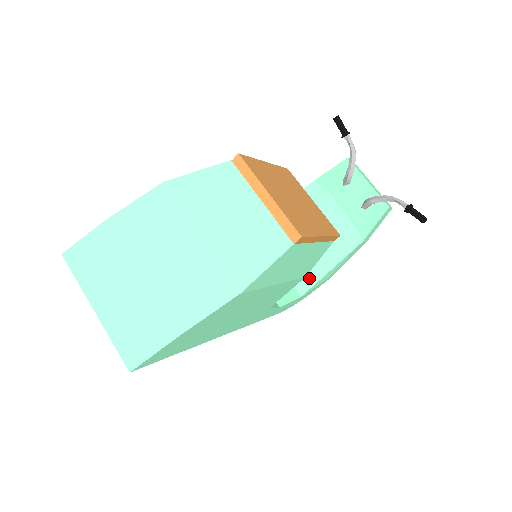
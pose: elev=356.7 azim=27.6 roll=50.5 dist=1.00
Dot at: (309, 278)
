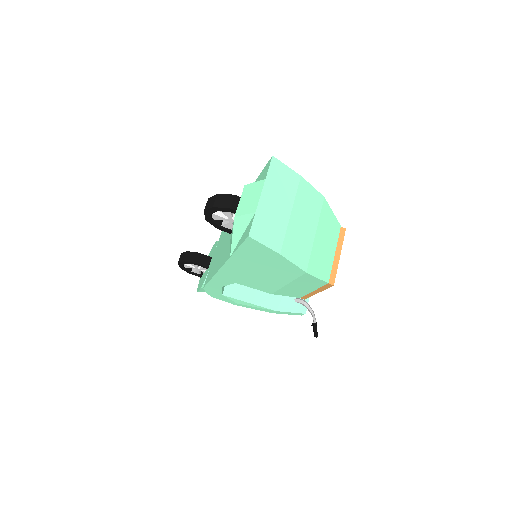
Dot at: (236, 293)
